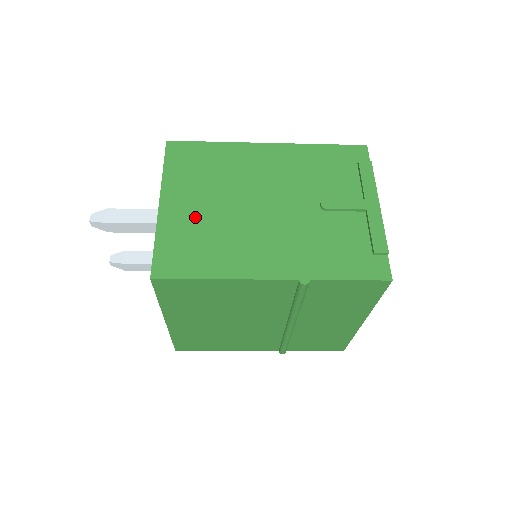
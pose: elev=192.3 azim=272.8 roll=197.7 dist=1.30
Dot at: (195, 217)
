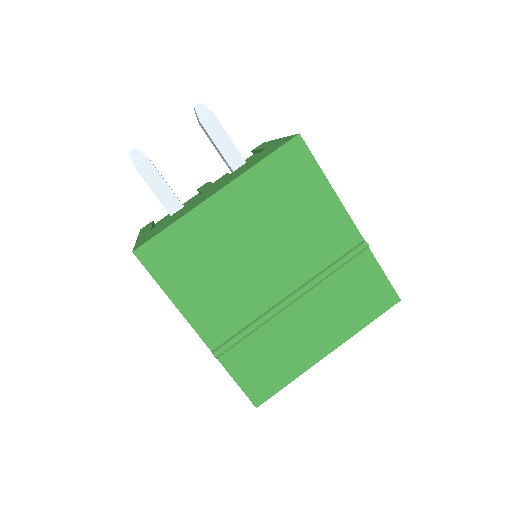
Dot at: occluded
